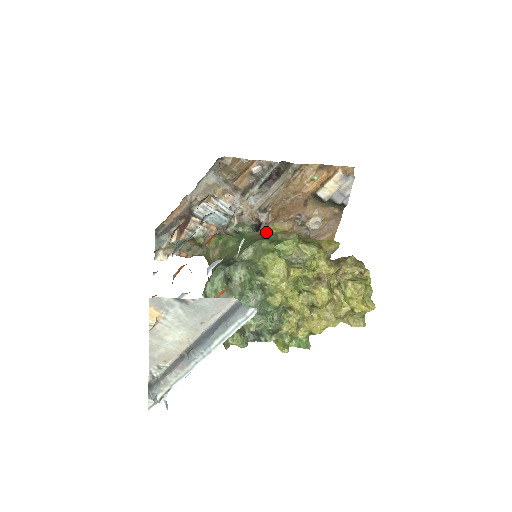
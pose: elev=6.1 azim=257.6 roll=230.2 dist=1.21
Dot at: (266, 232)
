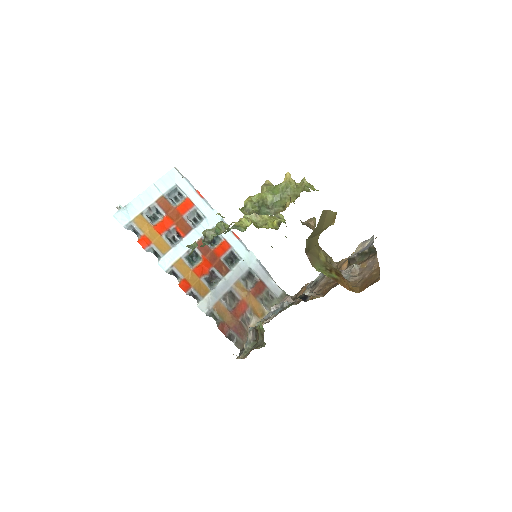
Dot at: (312, 299)
